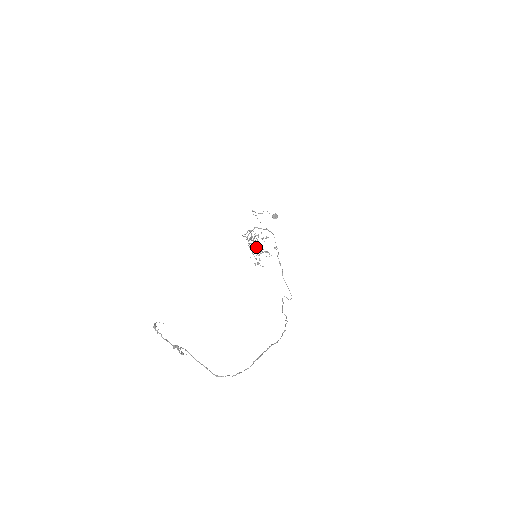
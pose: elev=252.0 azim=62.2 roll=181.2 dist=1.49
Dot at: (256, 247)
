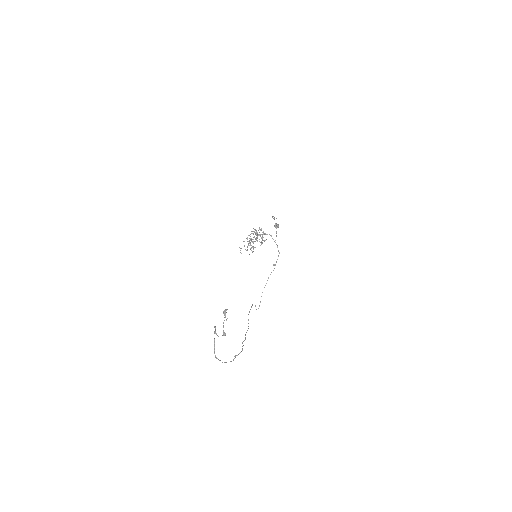
Dot at: occluded
